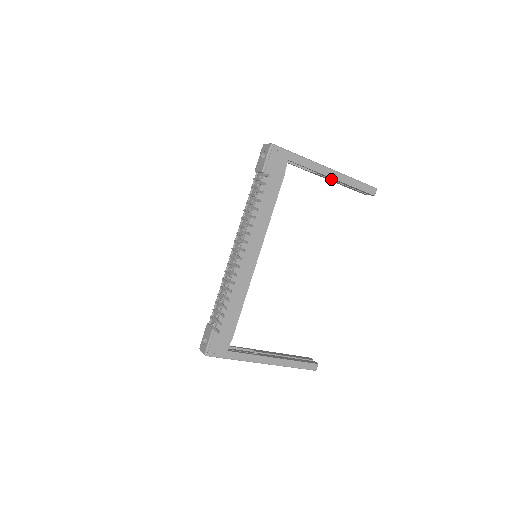
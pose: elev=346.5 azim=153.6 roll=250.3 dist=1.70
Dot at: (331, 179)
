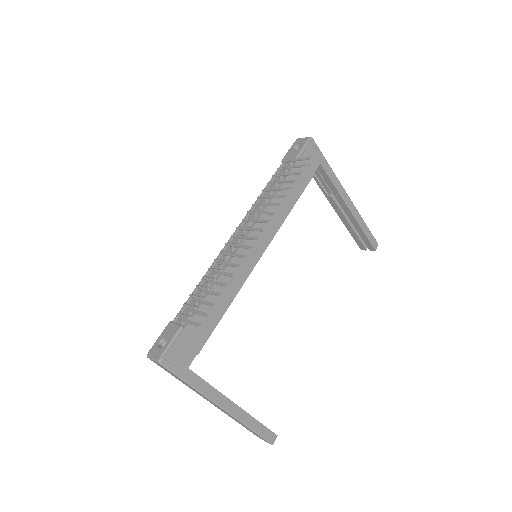
Dot at: (343, 213)
